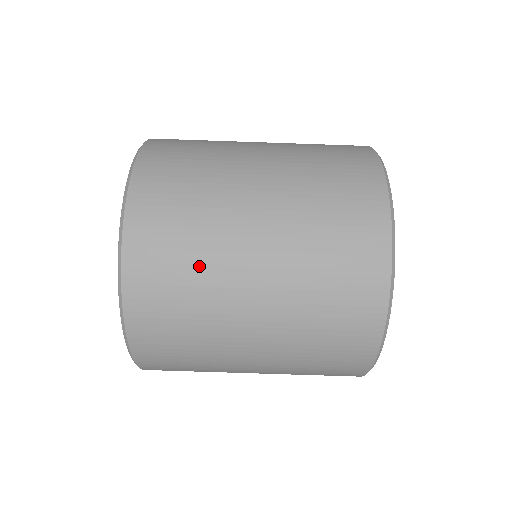
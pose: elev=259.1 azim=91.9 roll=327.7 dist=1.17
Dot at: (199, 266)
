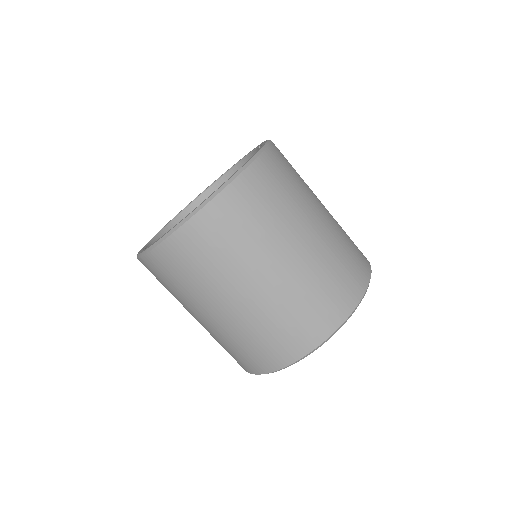
Dot at: (216, 268)
